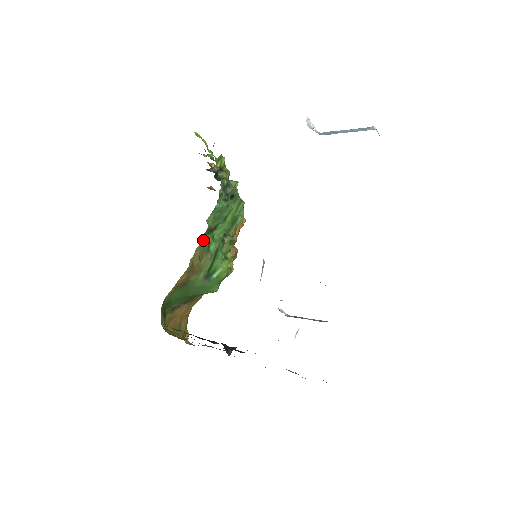
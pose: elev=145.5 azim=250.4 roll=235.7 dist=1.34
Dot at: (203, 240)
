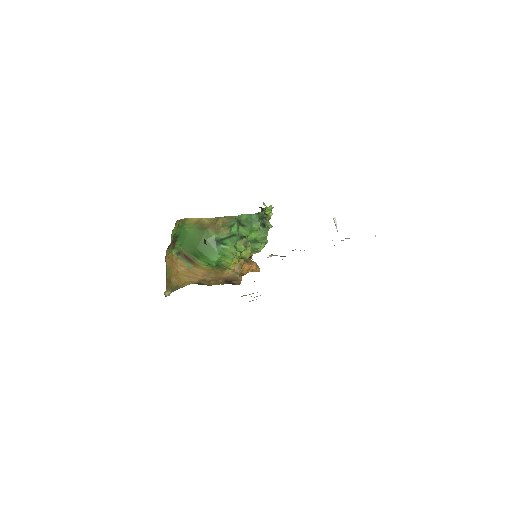
Dot at: (232, 217)
